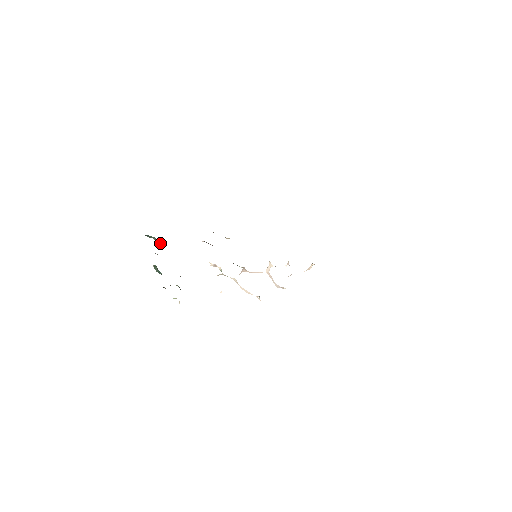
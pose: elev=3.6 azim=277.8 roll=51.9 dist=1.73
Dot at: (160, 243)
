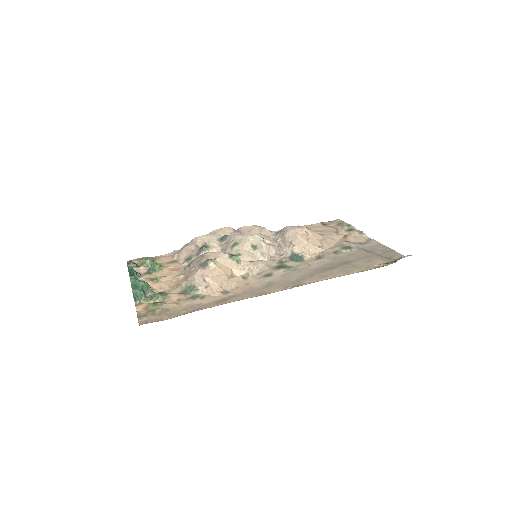
Dot at: (147, 287)
